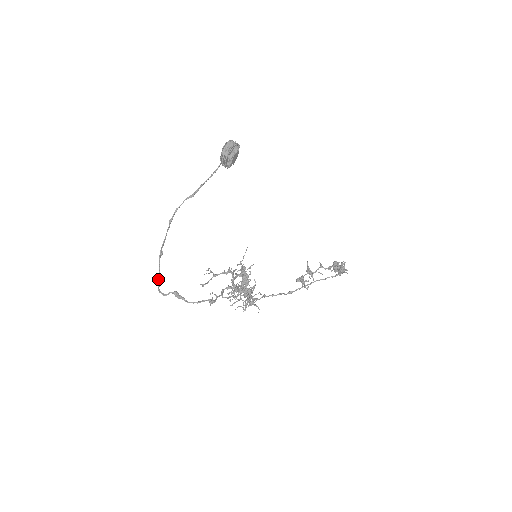
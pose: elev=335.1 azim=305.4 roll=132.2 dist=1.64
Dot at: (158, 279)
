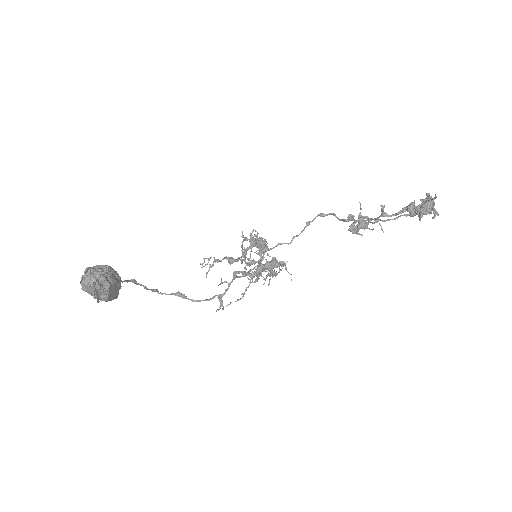
Dot at: occluded
